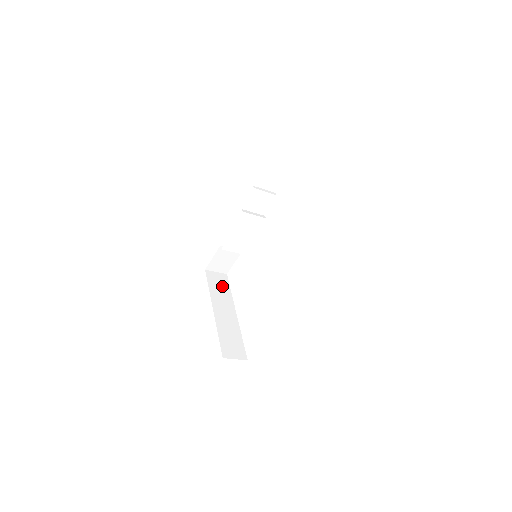
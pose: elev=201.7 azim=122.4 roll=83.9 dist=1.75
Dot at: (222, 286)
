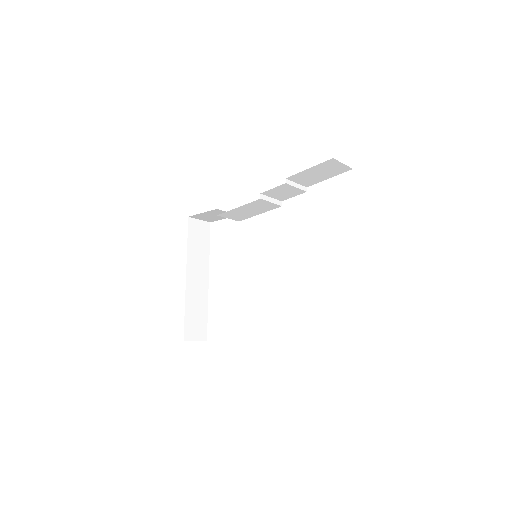
Dot at: (202, 241)
